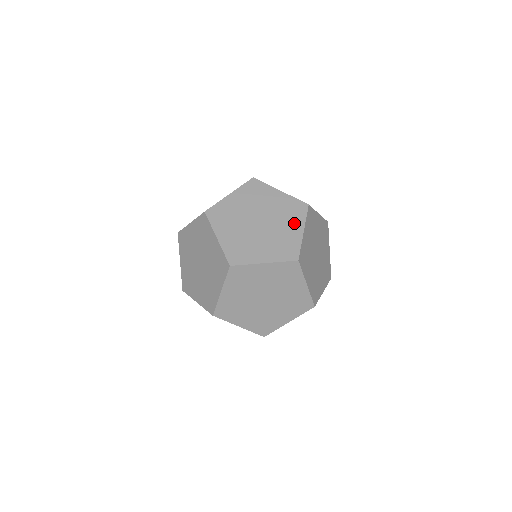
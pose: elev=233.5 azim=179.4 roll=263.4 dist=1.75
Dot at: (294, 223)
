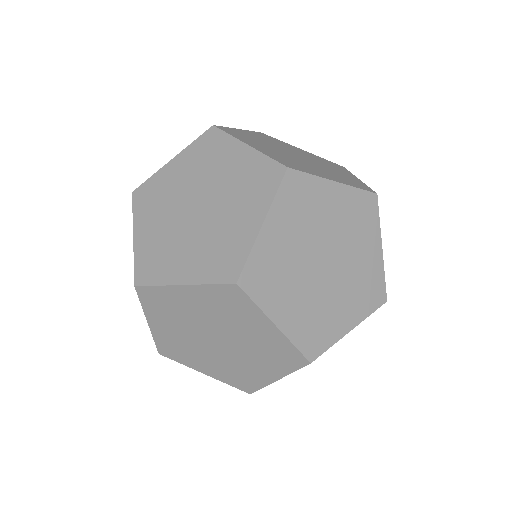
Dot at: (227, 155)
